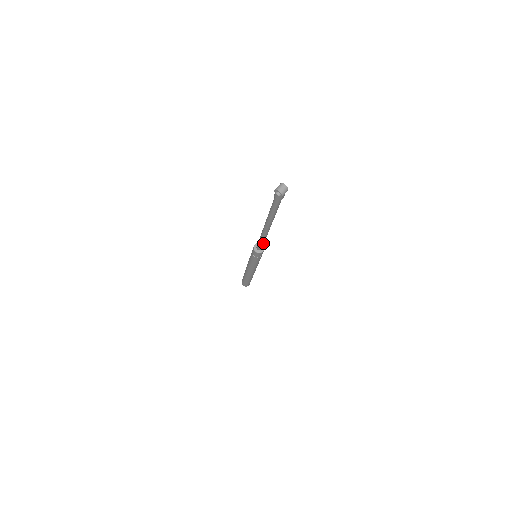
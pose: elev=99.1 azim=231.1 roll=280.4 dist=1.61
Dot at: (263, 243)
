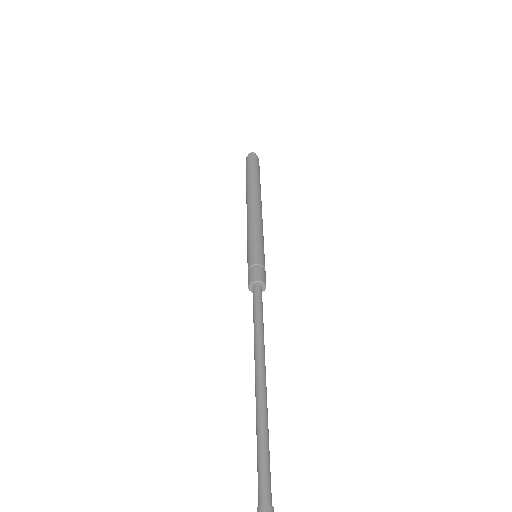
Dot at: (262, 314)
